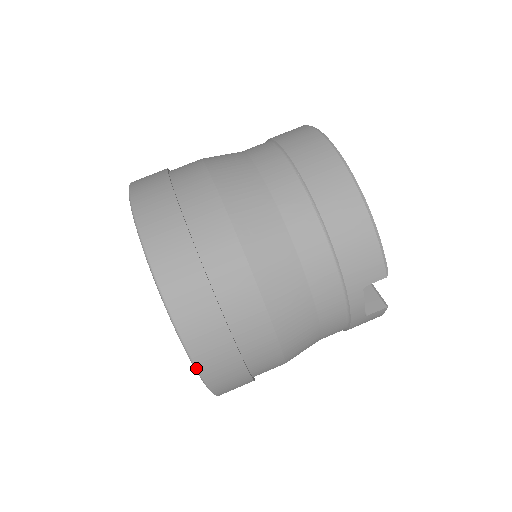
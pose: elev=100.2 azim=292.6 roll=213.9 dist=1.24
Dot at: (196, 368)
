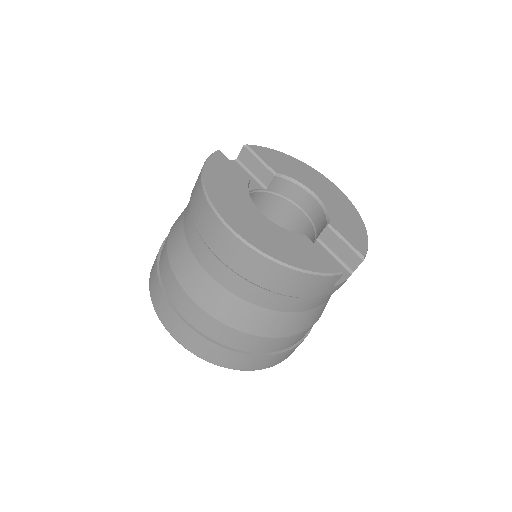
Dot at: occluded
